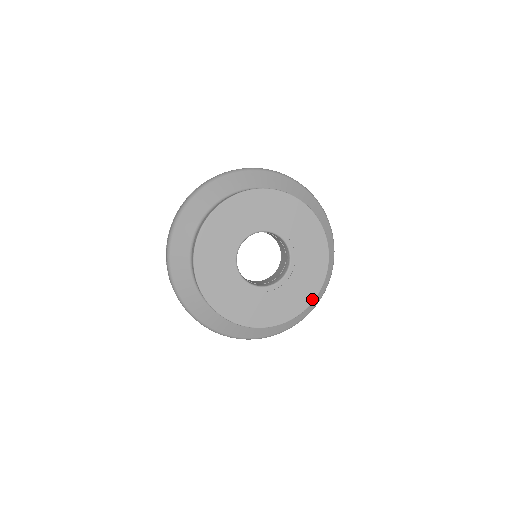
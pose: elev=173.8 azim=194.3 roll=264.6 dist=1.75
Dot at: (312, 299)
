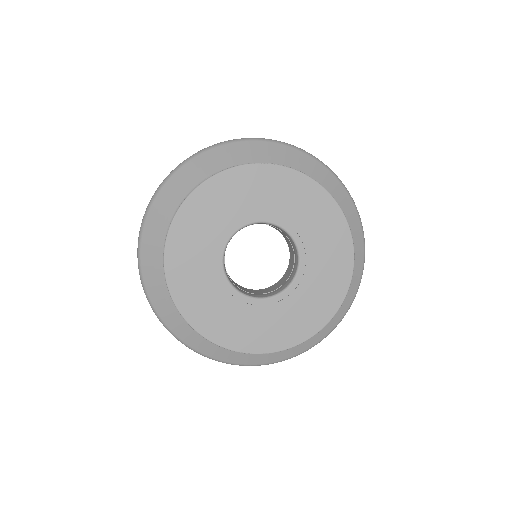
Dot at: (267, 350)
